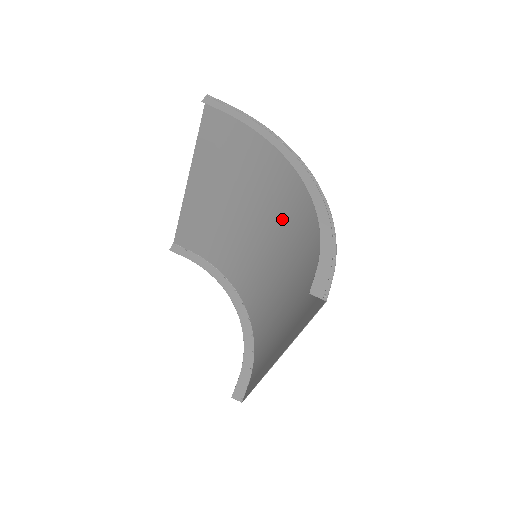
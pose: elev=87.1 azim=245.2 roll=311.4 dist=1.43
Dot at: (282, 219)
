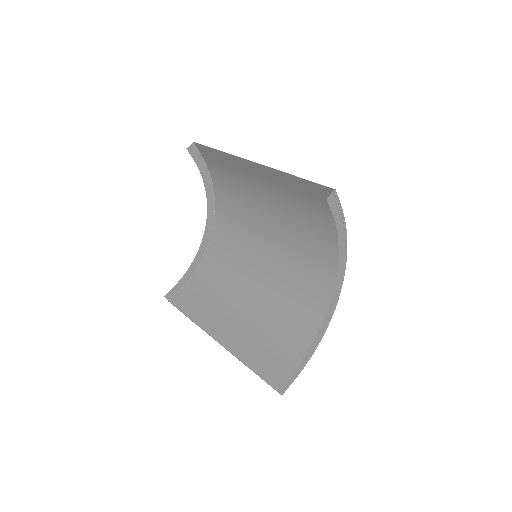
Dot at: (295, 263)
